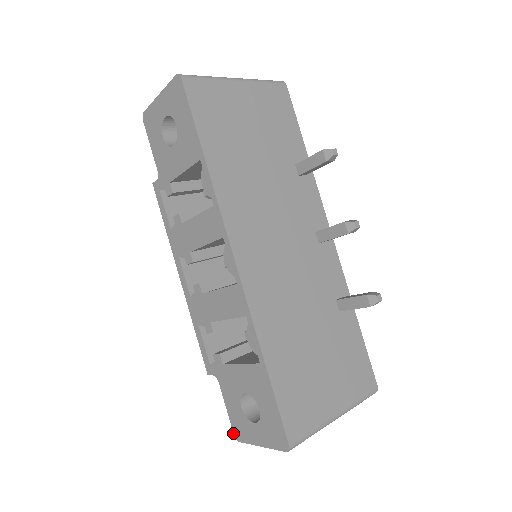
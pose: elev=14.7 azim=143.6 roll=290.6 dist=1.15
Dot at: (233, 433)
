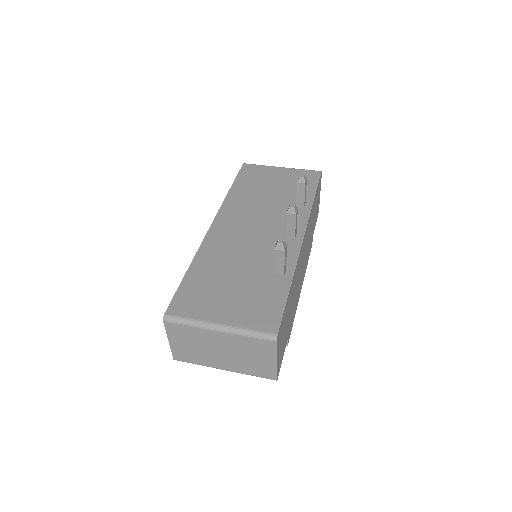
Dot at: occluded
